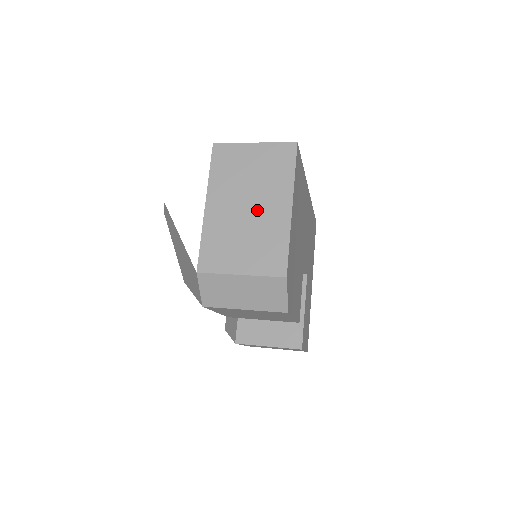
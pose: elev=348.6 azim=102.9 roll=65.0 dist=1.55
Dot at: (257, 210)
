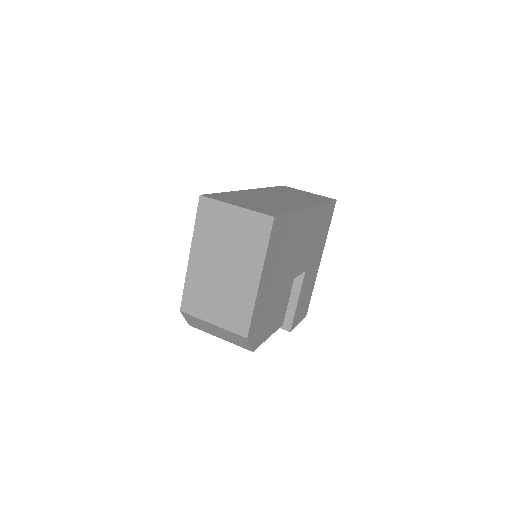
Dot at: (231, 273)
